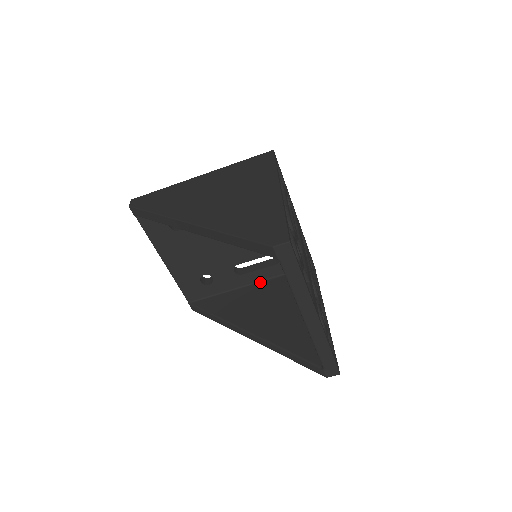
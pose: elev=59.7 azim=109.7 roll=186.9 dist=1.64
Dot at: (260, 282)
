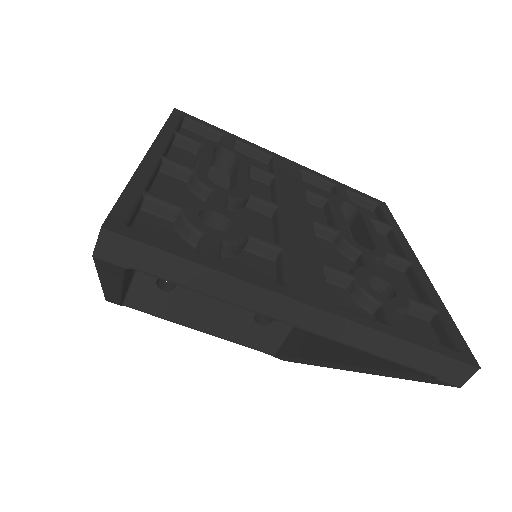
Dot at: occluded
